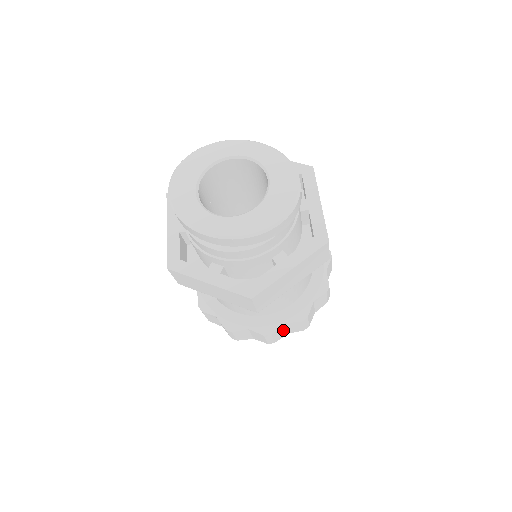
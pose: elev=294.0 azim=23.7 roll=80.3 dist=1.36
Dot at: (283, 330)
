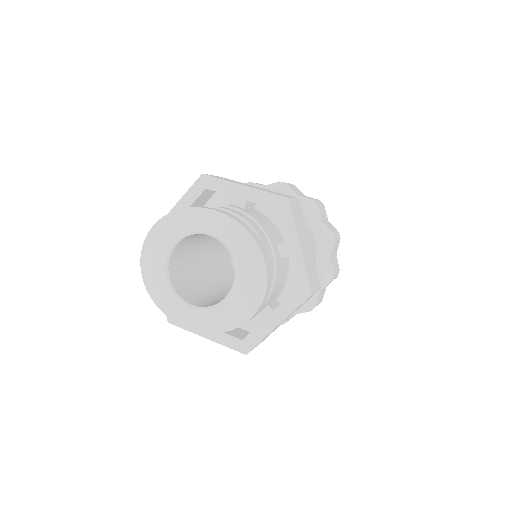
Dot at: occluded
